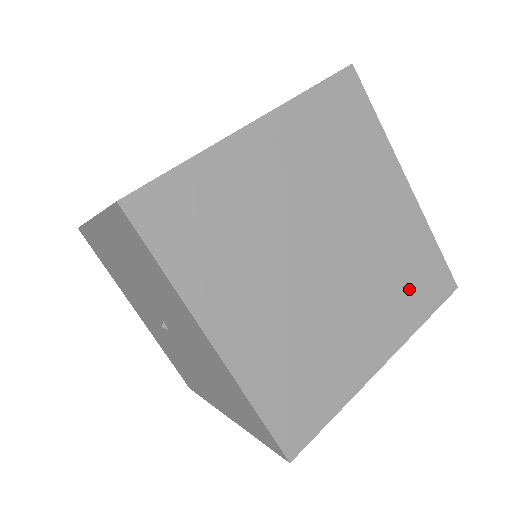
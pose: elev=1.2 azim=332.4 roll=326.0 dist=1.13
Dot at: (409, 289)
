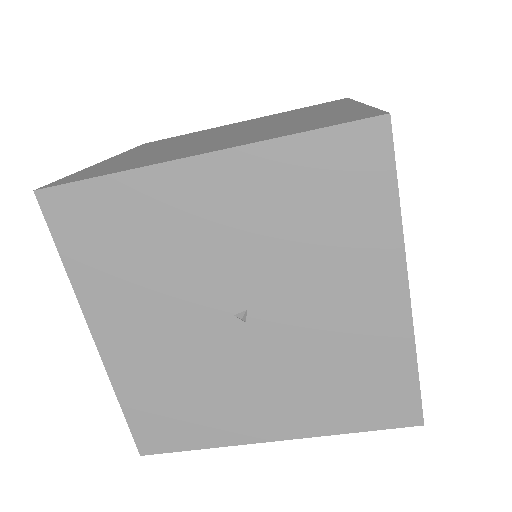
Dot at: occluded
